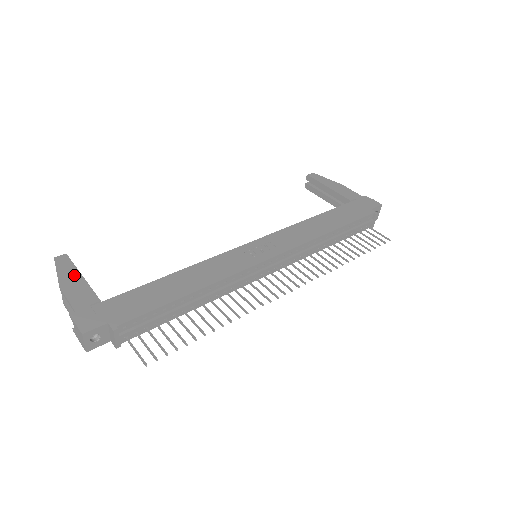
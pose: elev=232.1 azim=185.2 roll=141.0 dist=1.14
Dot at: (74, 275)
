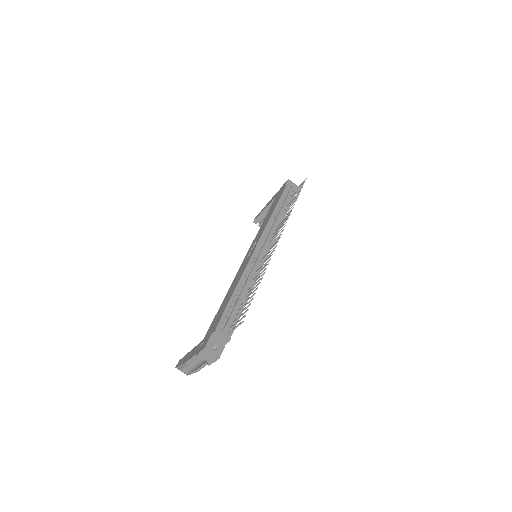
Dot at: (187, 355)
